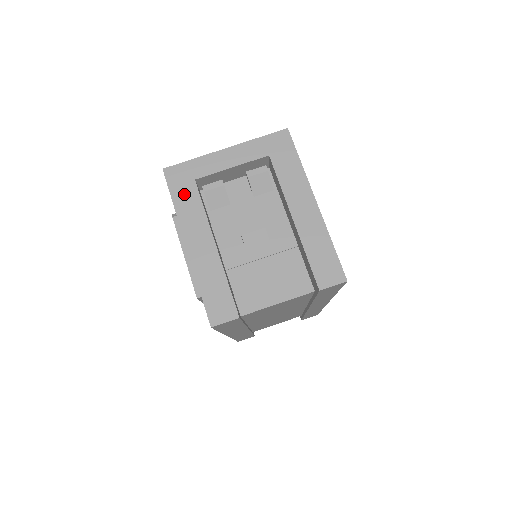
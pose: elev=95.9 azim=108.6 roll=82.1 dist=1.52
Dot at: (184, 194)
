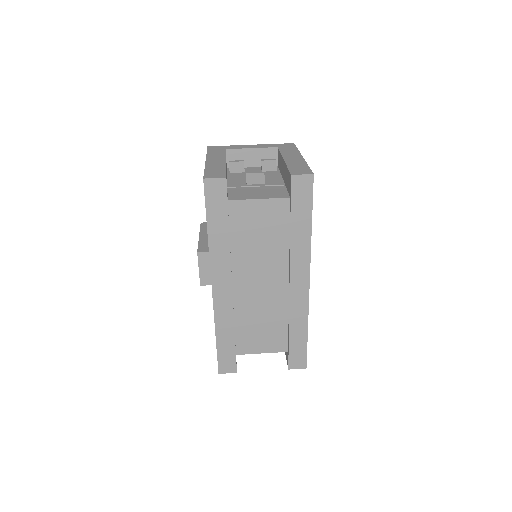
Dot at: (216, 151)
